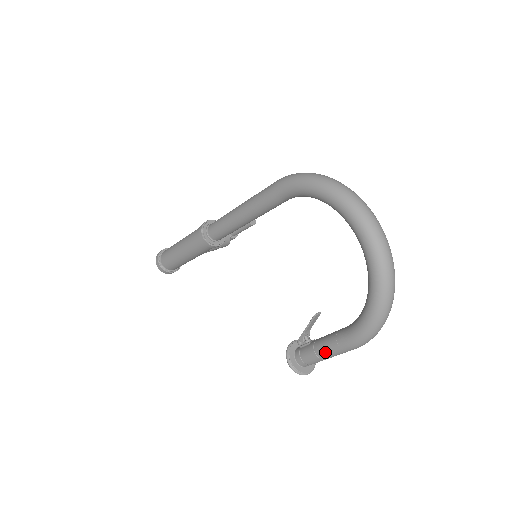
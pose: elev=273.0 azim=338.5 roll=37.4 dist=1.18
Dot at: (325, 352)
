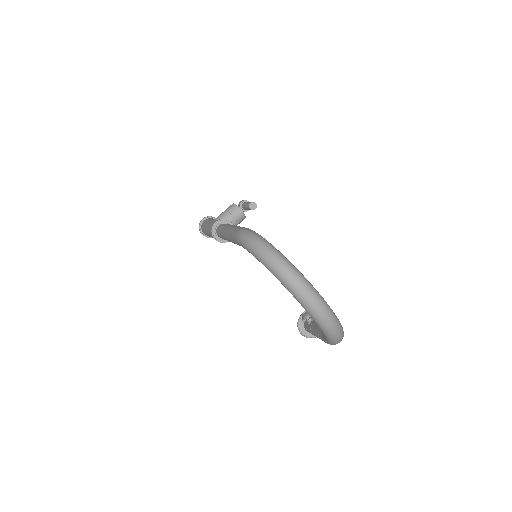
Dot at: (317, 337)
